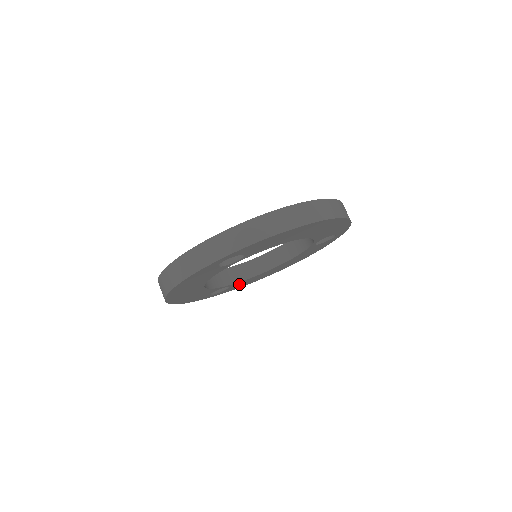
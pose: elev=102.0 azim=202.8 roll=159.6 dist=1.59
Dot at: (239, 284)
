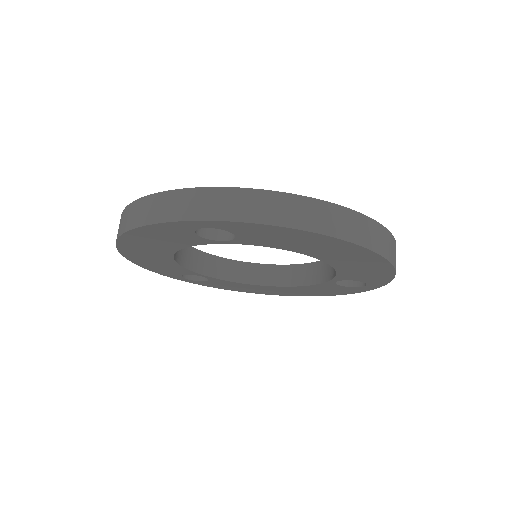
Dot at: (223, 283)
